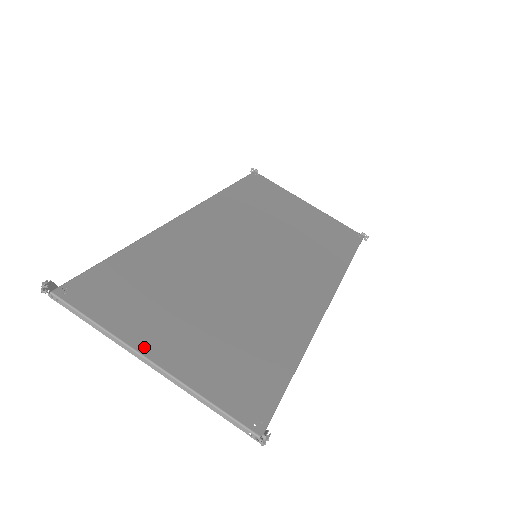
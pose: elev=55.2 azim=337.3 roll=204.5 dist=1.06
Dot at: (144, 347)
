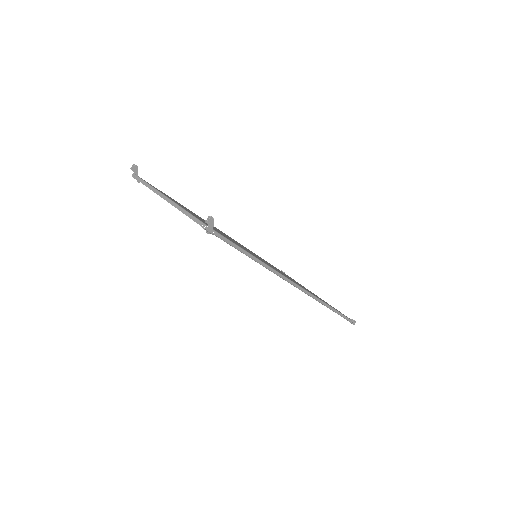
Dot at: occluded
